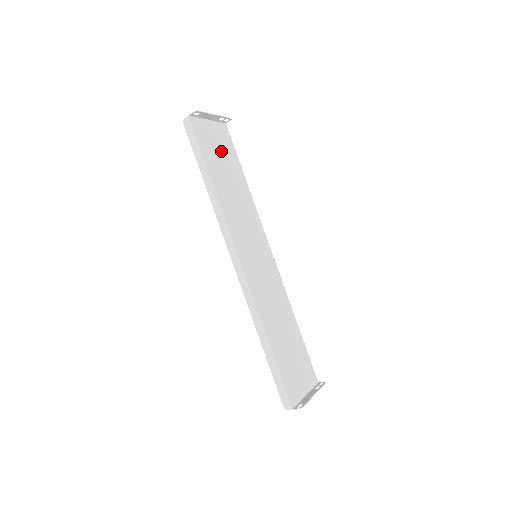
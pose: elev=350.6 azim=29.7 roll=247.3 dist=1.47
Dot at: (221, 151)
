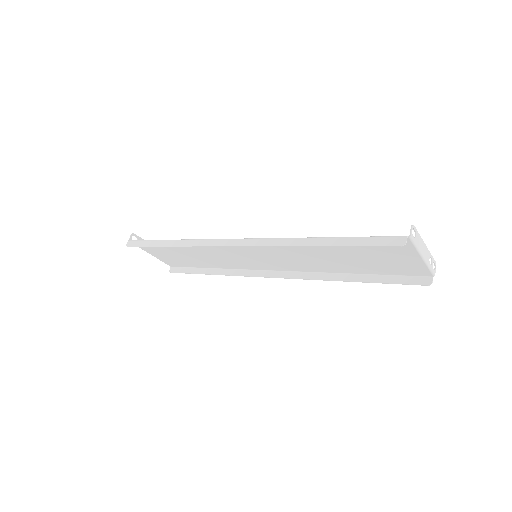
Dot at: (173, 256)
